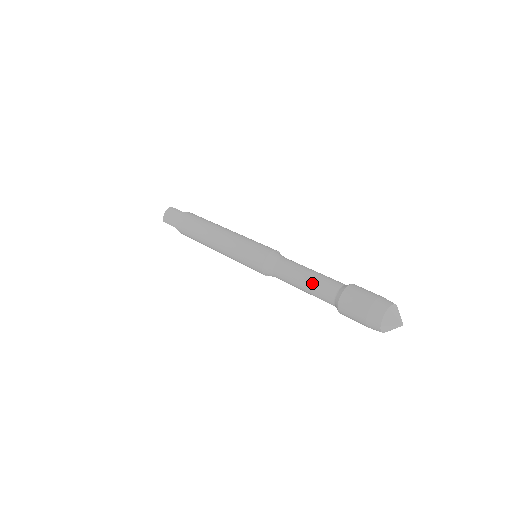
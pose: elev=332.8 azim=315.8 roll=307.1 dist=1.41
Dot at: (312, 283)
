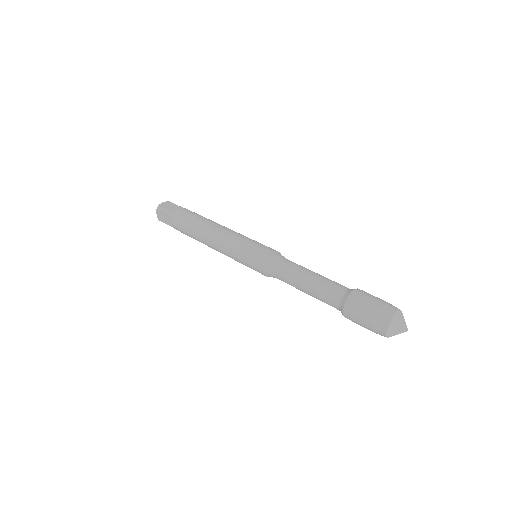
Dot at: (322, 279)
